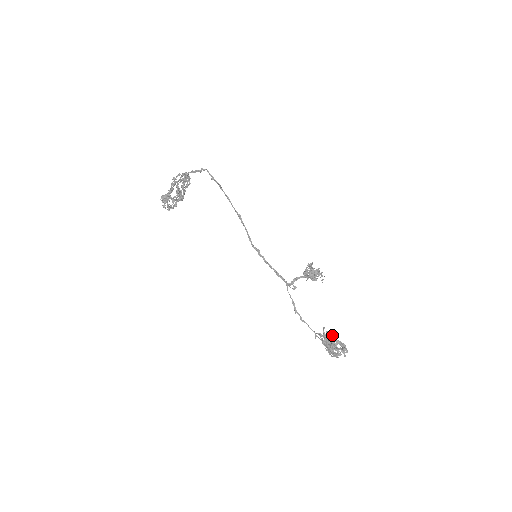
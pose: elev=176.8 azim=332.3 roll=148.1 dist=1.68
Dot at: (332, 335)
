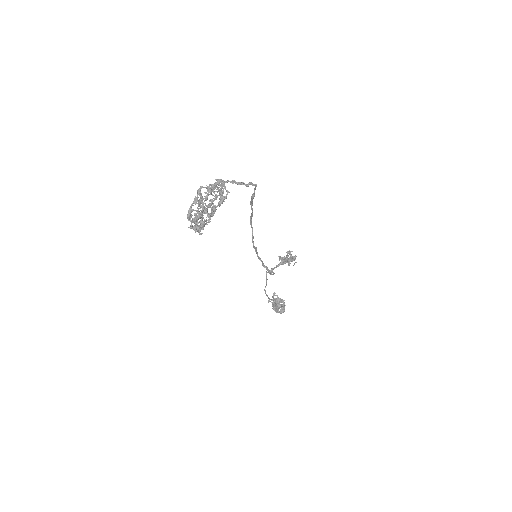
Dot at: (277, 296)
